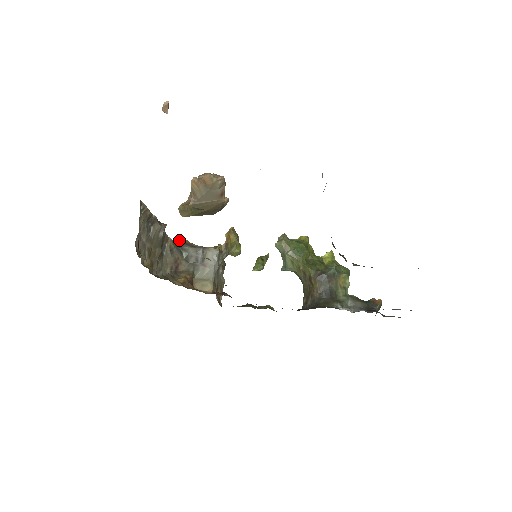
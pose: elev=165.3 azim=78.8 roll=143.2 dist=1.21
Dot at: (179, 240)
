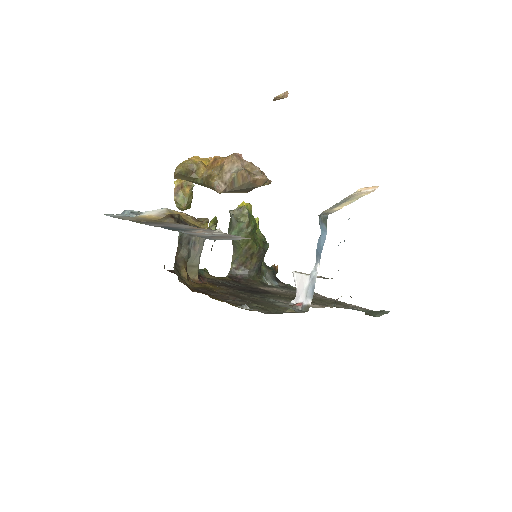
Dot at: (175, 215)
